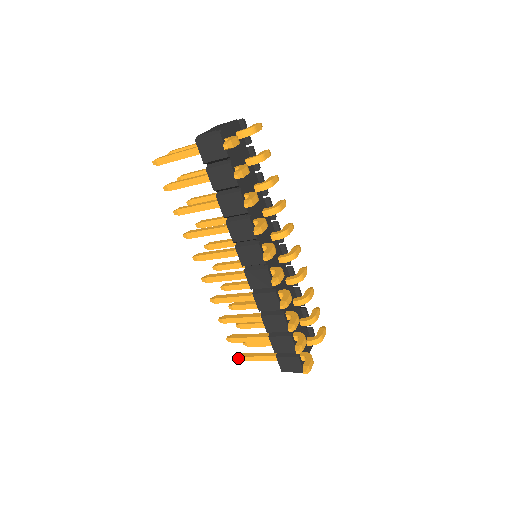
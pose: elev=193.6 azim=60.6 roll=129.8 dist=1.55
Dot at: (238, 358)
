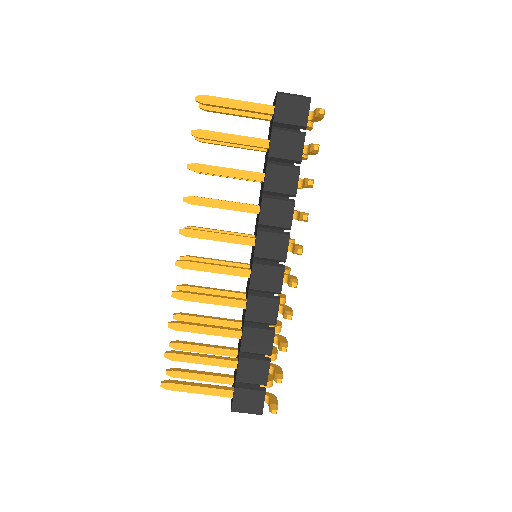
Dot at: (168, 385)
